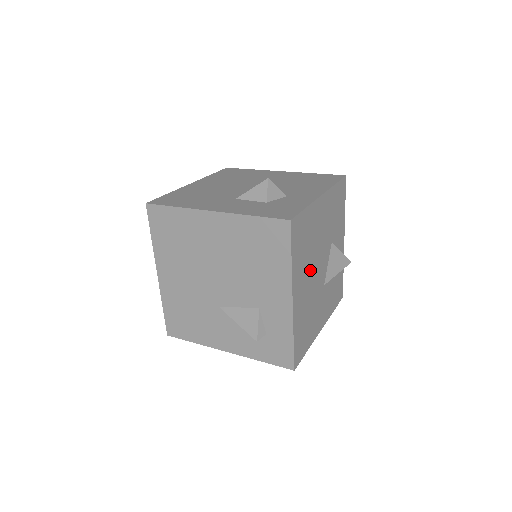
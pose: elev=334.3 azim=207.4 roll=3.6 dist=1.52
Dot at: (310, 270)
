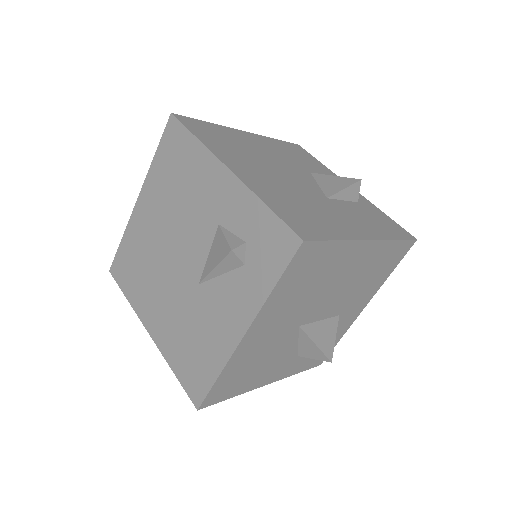
Dot at: (263, 168)
